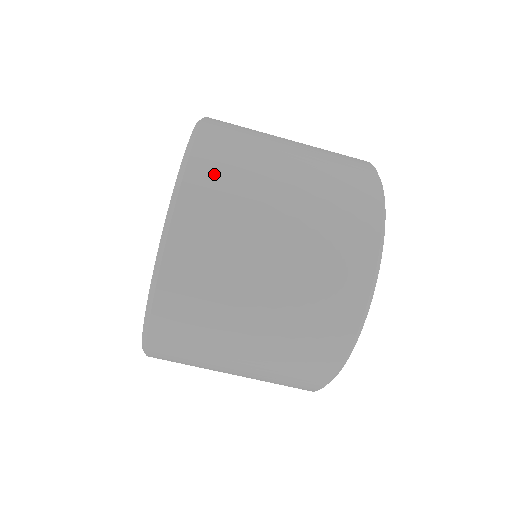
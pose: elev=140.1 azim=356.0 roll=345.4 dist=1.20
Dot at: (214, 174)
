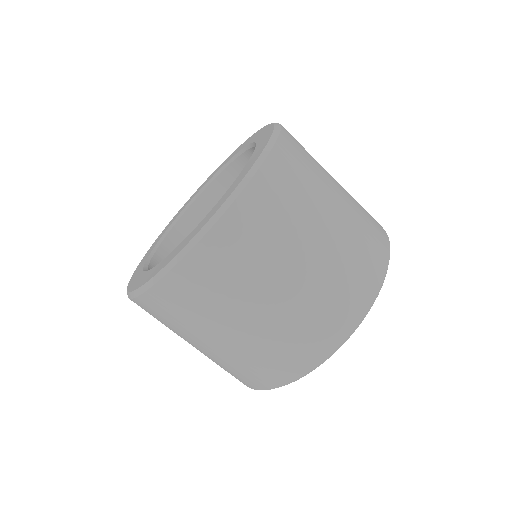
Dot at: (290, 165)
